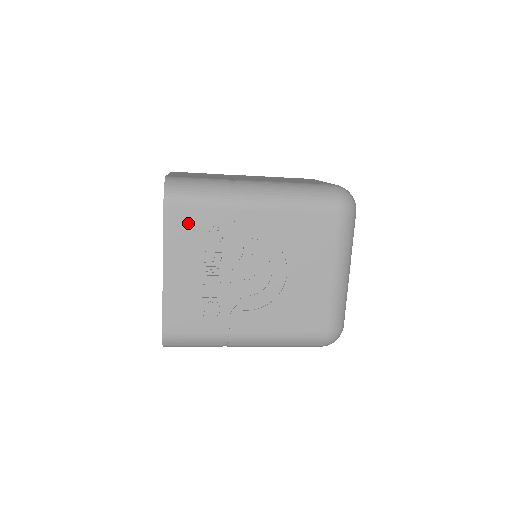
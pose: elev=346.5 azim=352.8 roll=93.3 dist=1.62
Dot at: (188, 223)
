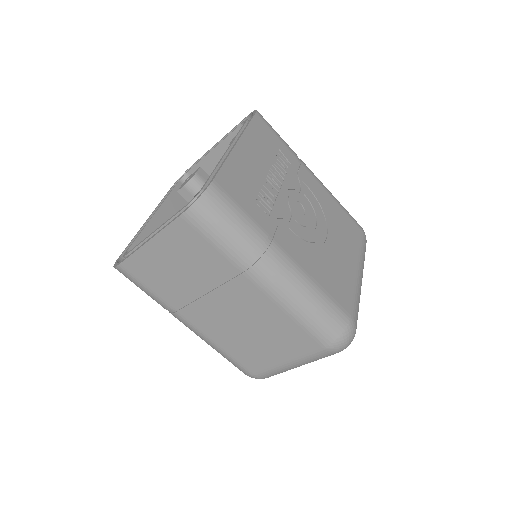
Dot at: (268, 138)
